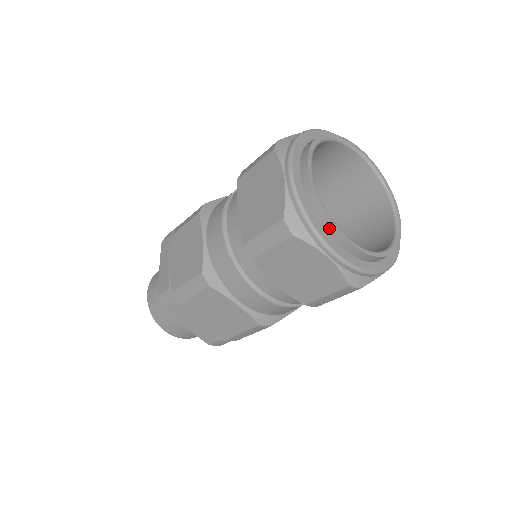
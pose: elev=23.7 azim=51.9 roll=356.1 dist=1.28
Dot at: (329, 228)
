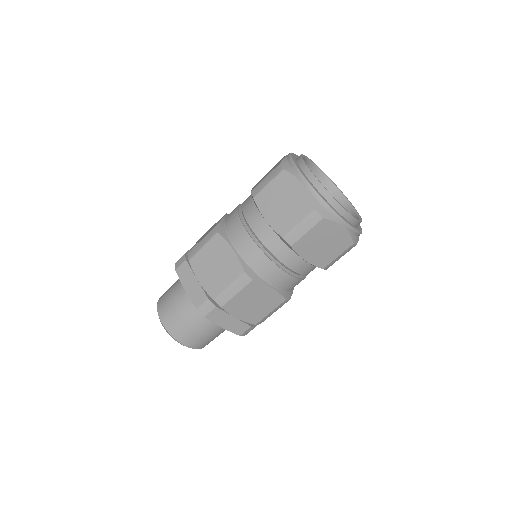
Dot at: (339, 209)
